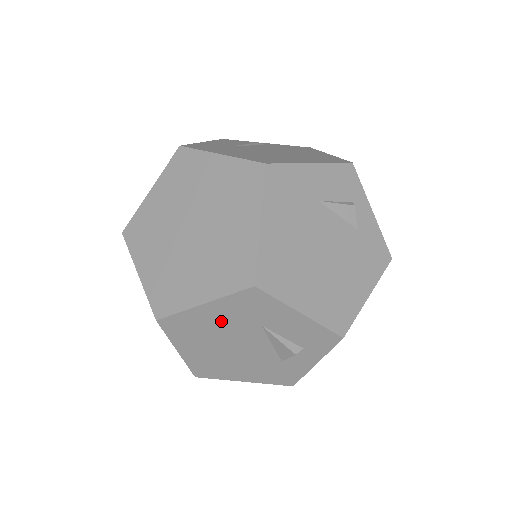
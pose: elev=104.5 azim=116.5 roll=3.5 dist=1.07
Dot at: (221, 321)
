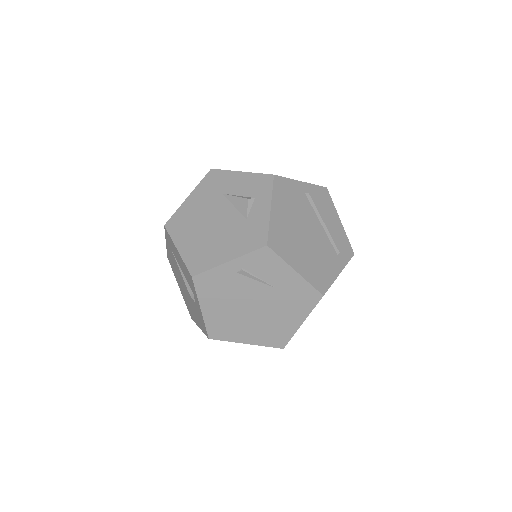
Dot at: (200, 204)
